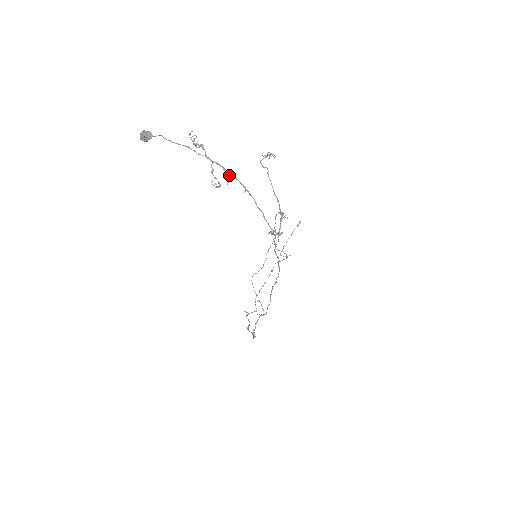
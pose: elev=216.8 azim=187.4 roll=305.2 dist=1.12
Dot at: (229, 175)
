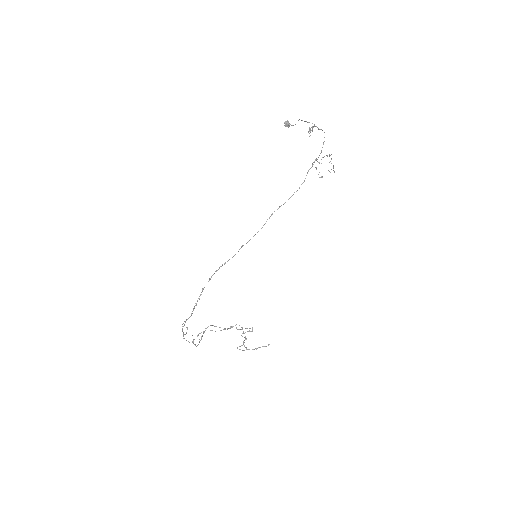
Dot at: (321, 129)
